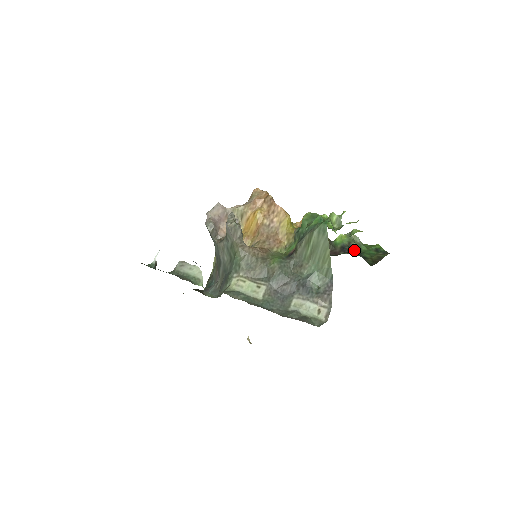
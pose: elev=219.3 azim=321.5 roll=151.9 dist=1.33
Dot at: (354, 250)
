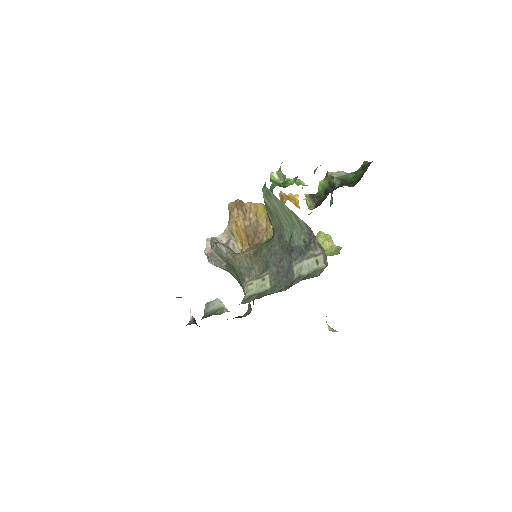
Dot at: (337, 185)
